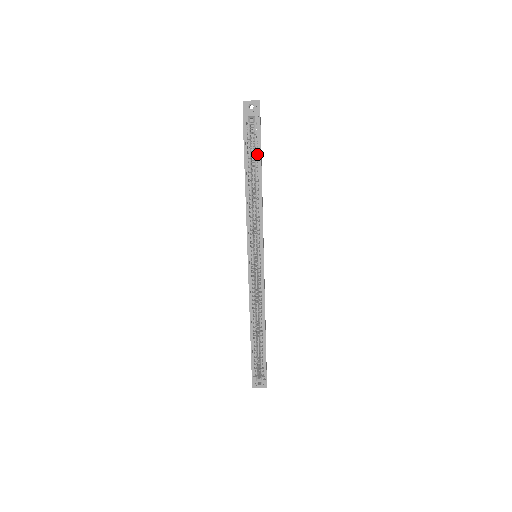
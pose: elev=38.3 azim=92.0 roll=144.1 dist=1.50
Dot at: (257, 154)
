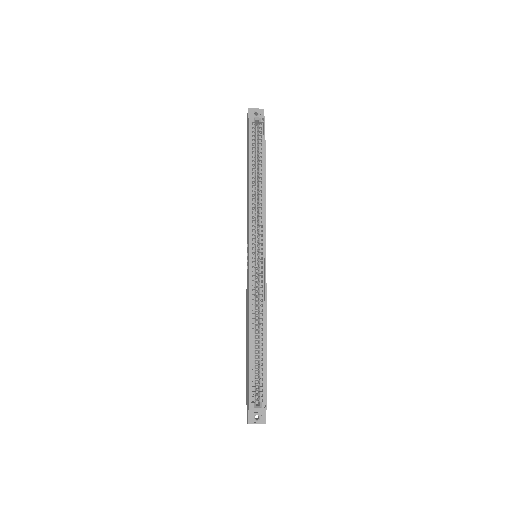
Dot at: (261, 150)
